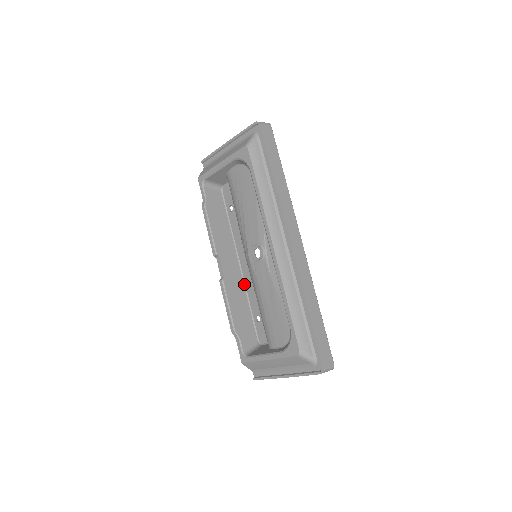
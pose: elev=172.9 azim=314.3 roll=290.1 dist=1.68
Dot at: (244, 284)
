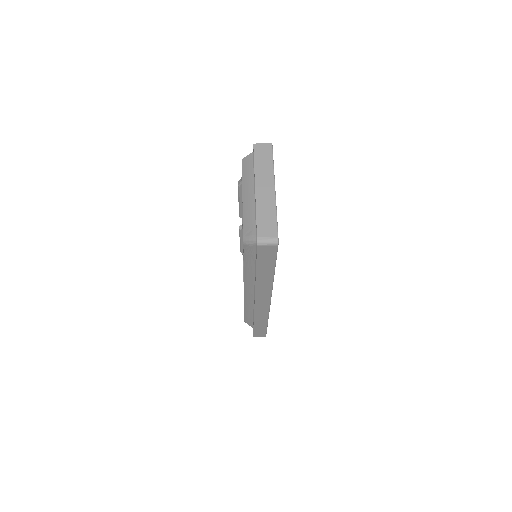
Dot at: occluded
